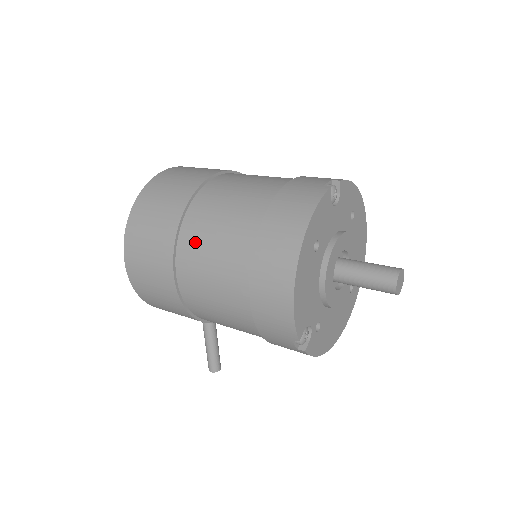
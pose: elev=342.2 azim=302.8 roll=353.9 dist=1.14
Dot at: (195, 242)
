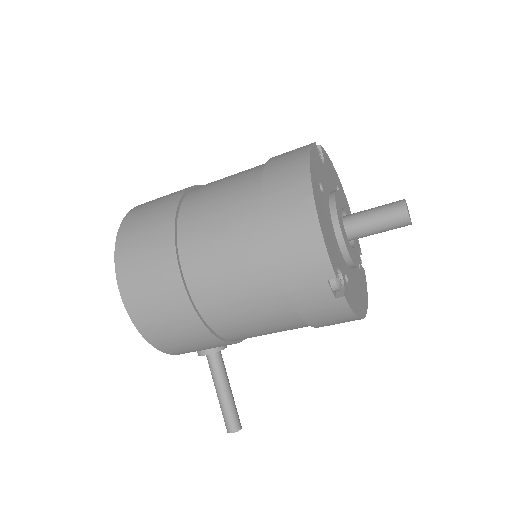
Dot at: (197, 225)
